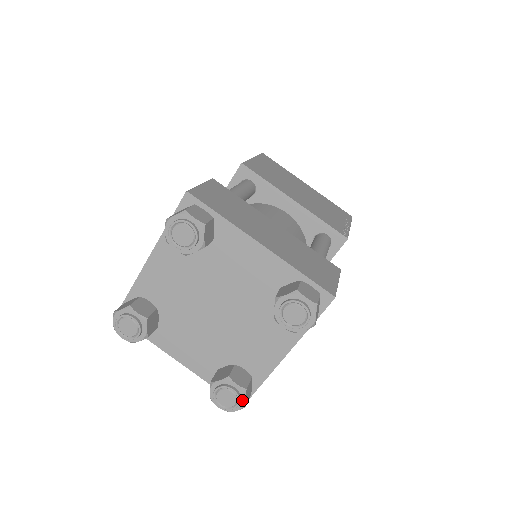
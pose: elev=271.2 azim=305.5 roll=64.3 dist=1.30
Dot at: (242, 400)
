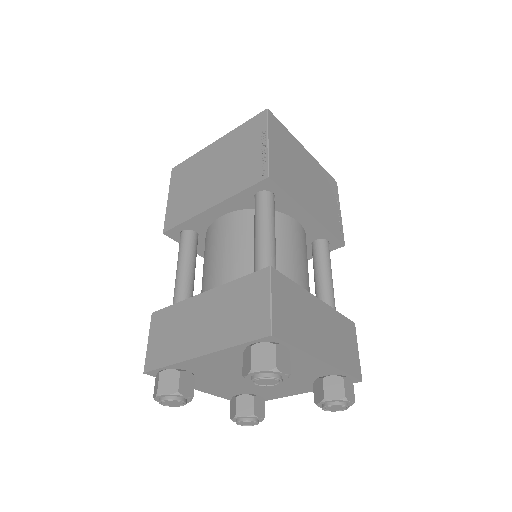
Dot at: (259, 421)
